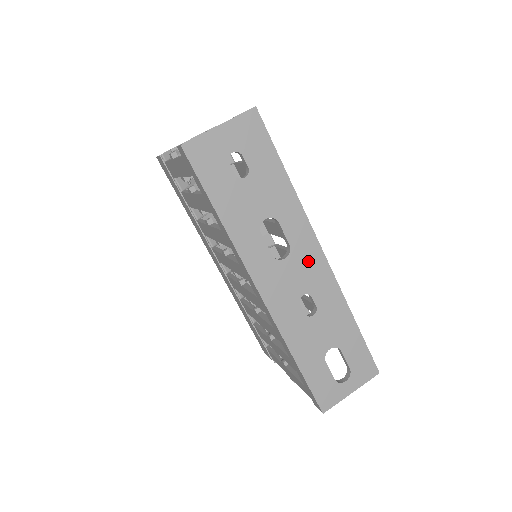
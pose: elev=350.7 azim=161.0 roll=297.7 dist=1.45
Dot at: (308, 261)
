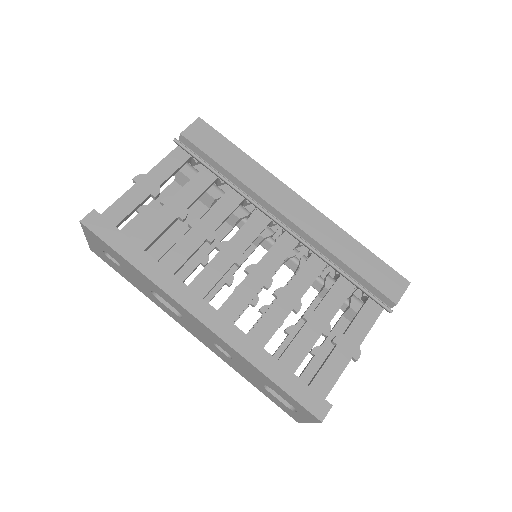
Dot at: (195, 322)
